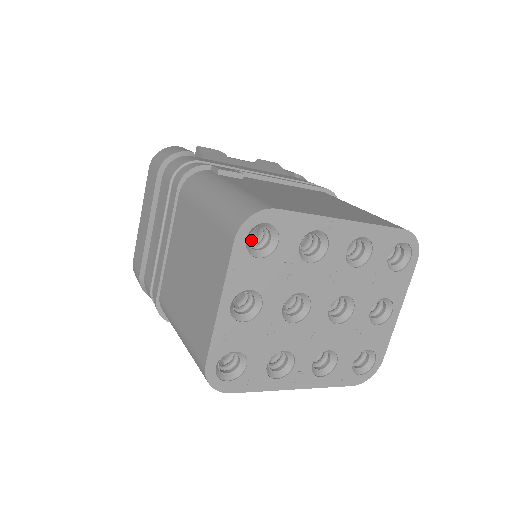
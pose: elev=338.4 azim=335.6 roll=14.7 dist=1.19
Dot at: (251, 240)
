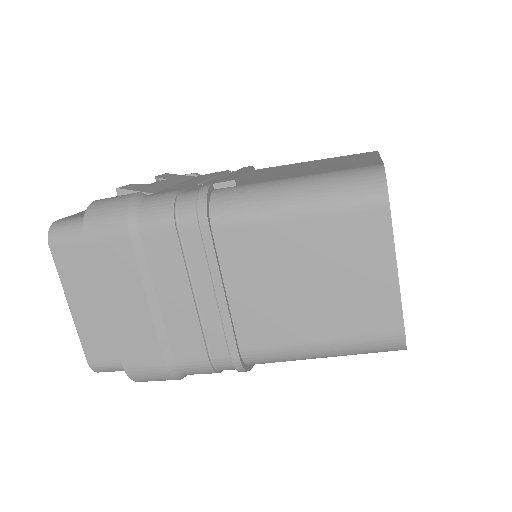
Dot at: occluded
